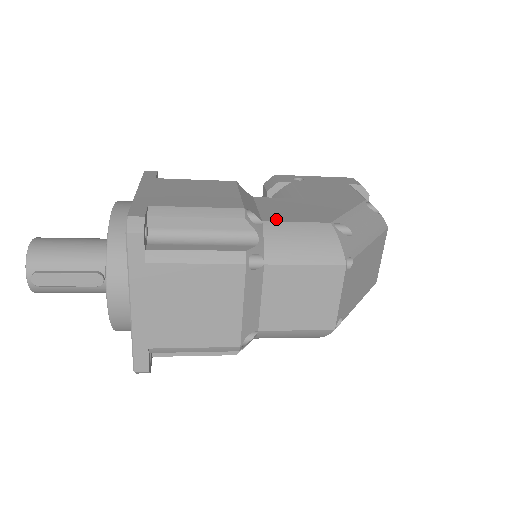
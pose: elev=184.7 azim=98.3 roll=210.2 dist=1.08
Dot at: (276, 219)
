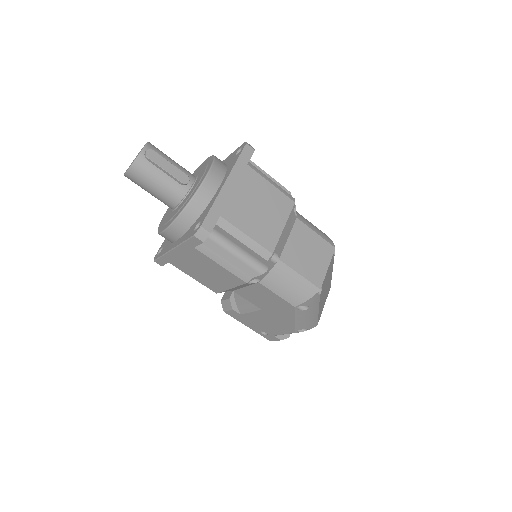
Dot at: occluded
